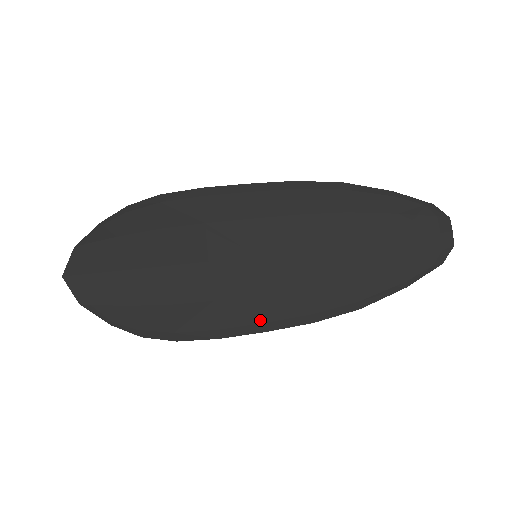
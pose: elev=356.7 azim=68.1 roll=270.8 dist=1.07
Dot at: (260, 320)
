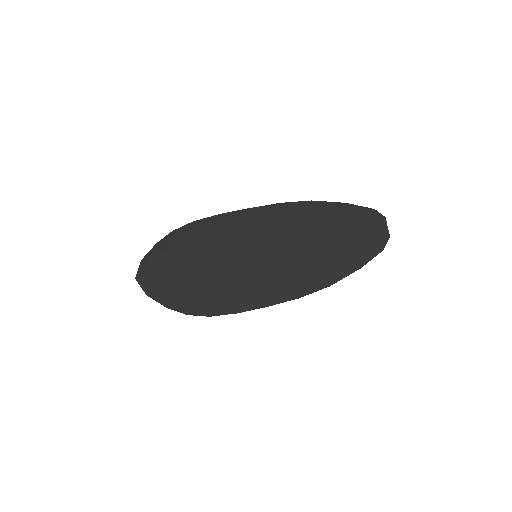
Dot at: (263, 299)
